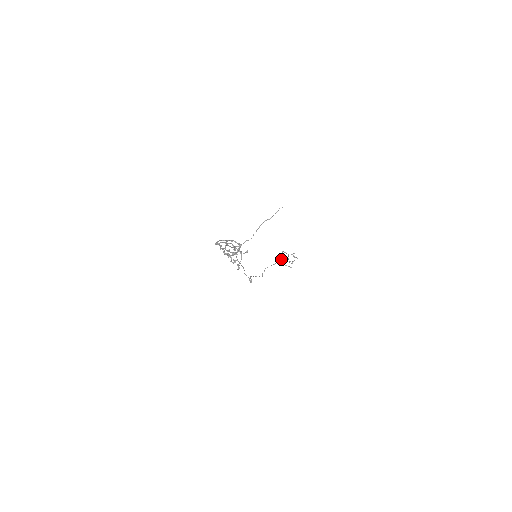
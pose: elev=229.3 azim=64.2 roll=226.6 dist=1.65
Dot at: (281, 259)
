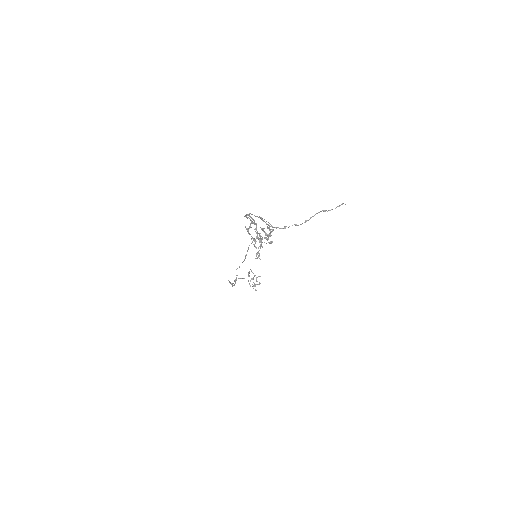
Dot at: occluded
